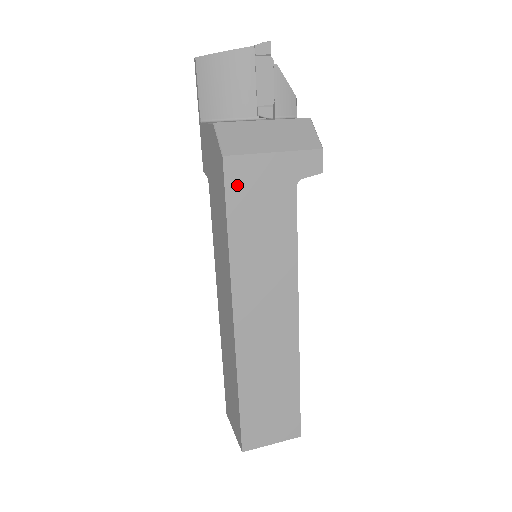
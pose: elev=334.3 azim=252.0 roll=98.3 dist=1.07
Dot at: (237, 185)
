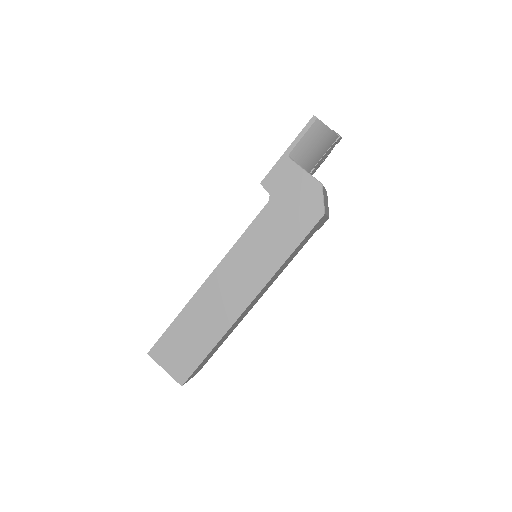
Dot at: (313, 229)
